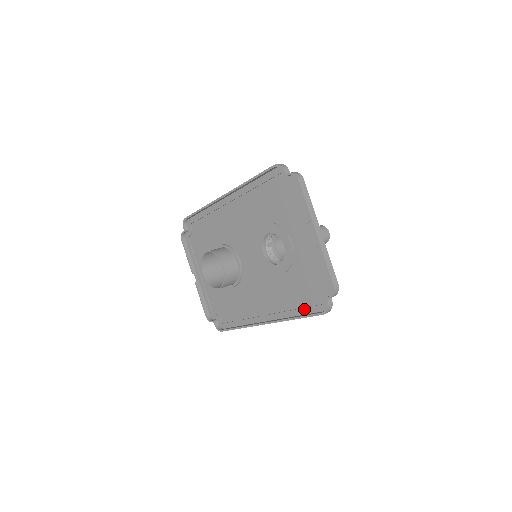
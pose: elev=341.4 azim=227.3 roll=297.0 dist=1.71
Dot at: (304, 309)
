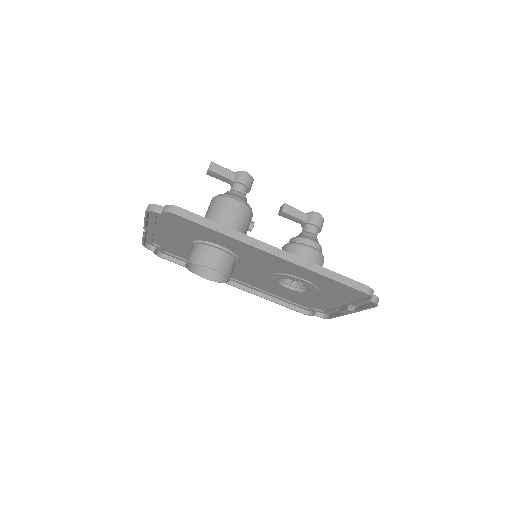
Dot at: (286, 301)
